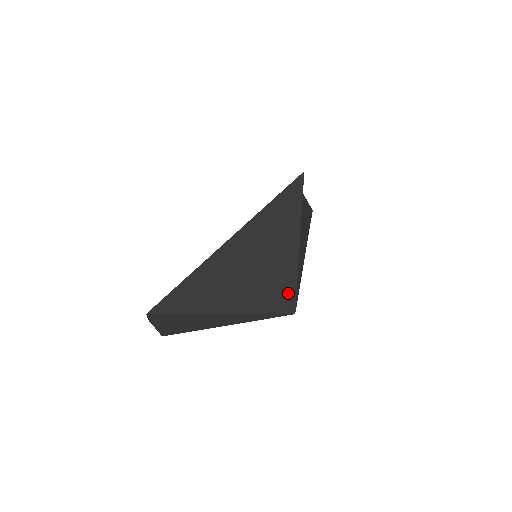
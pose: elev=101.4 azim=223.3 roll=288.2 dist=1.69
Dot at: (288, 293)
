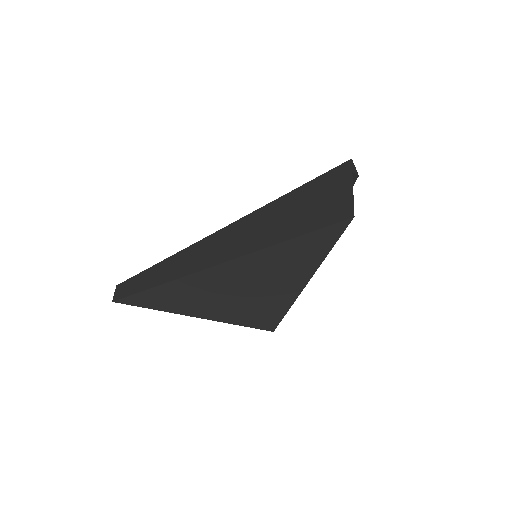
Dot at: (274, 317)
